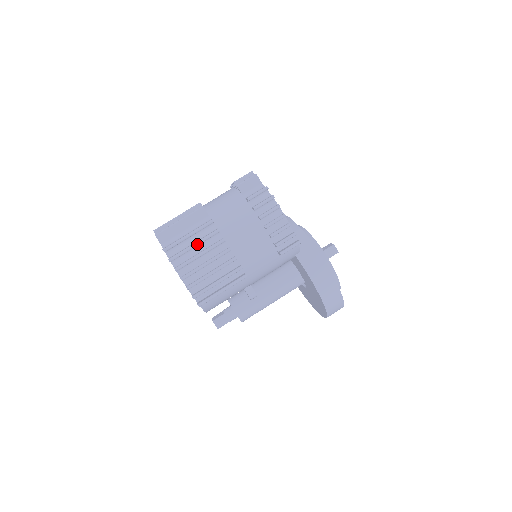
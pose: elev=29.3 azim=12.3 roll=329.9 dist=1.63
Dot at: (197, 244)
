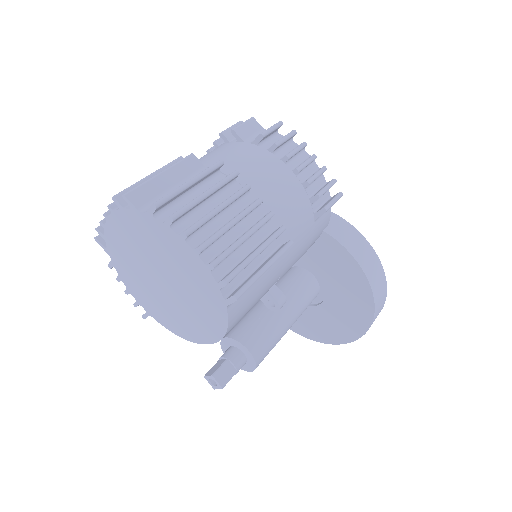
Dot at: (211, 191)
